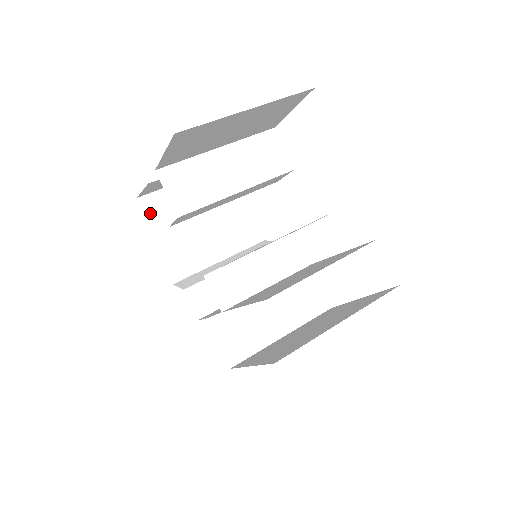
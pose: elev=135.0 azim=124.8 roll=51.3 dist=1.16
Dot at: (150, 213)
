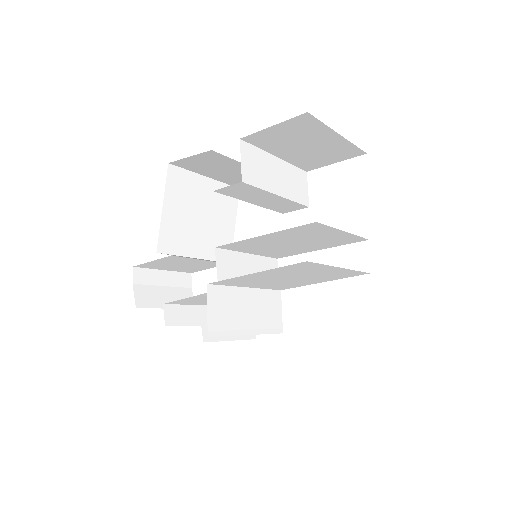
Dot at: (171, 182)
